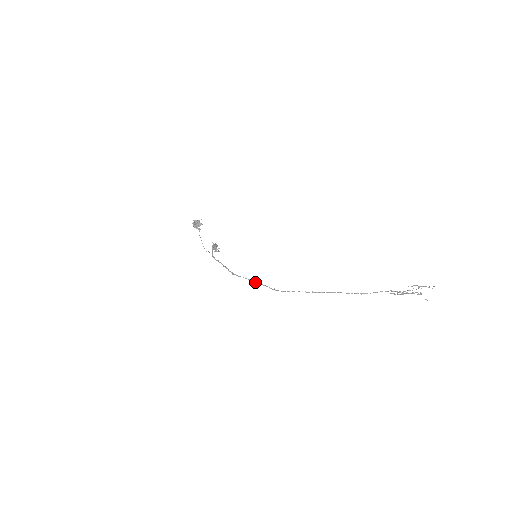
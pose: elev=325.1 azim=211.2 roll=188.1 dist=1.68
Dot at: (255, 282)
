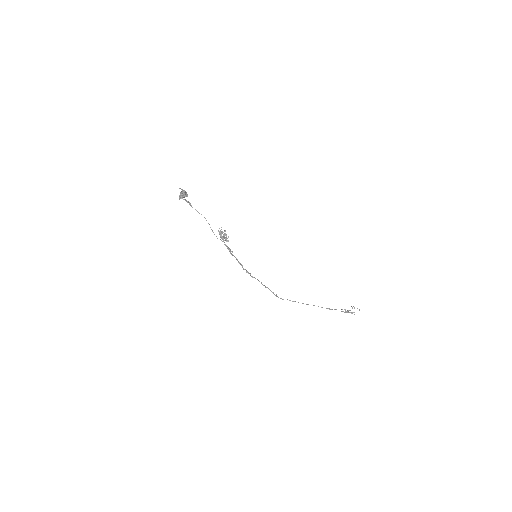
Dot at: occluded
